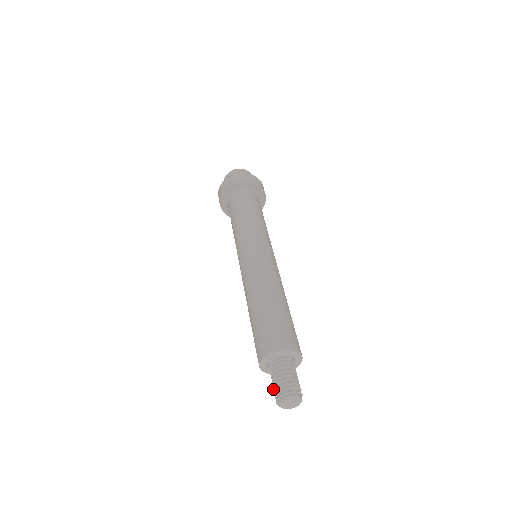
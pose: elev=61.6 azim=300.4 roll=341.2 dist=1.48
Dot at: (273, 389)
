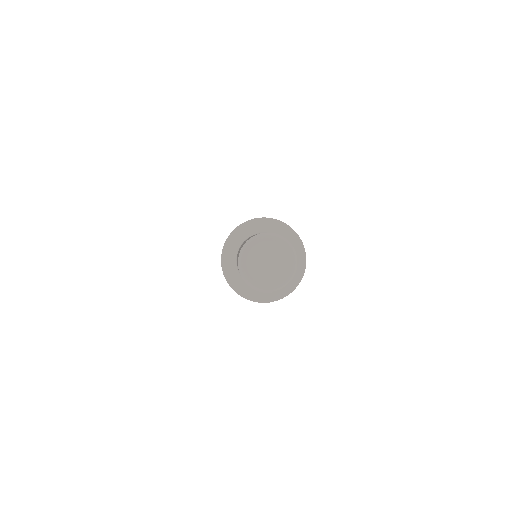
Dot at: occluded
